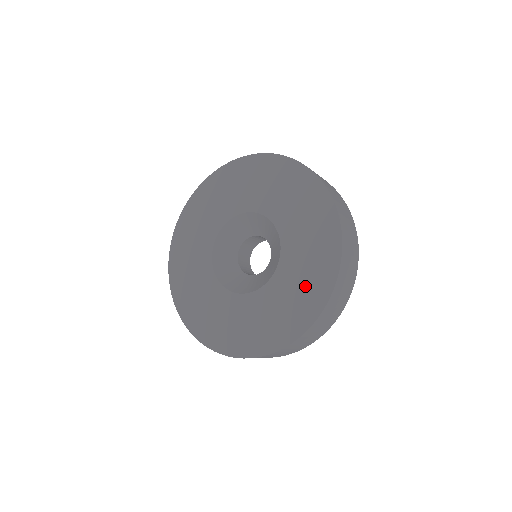
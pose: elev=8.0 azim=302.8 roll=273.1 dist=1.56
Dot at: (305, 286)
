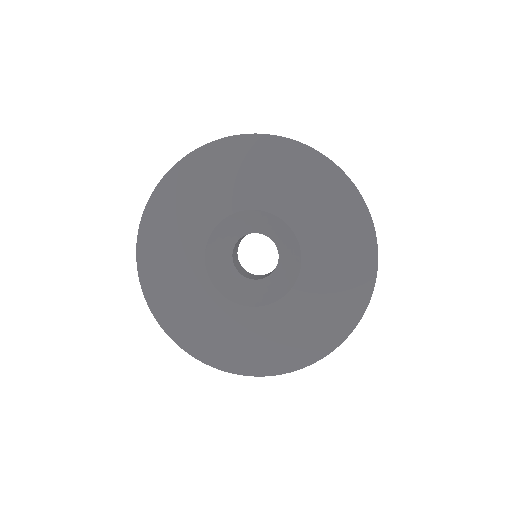
Dot at: (330, 308)
